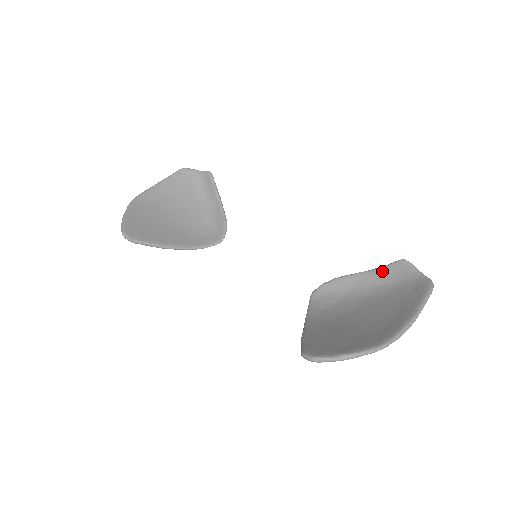
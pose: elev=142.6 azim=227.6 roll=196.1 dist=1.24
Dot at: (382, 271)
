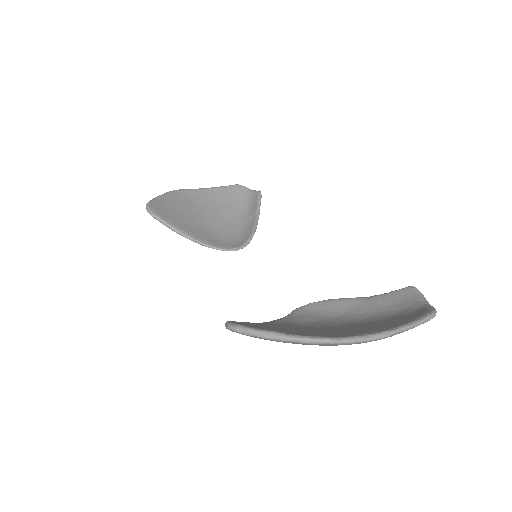
Dot at: (384, 297)
